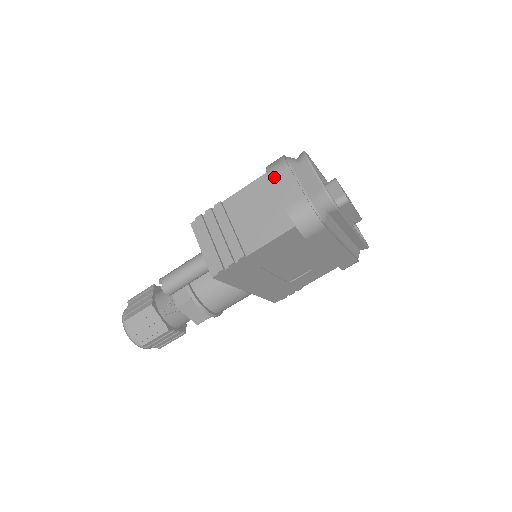
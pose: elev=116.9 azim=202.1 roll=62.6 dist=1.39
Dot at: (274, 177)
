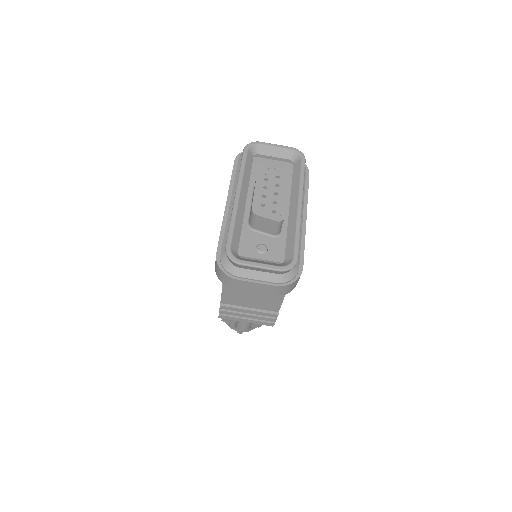
Dot at: (238, 289)
